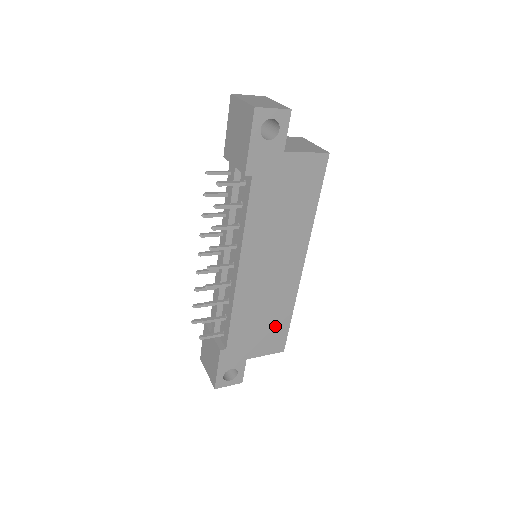
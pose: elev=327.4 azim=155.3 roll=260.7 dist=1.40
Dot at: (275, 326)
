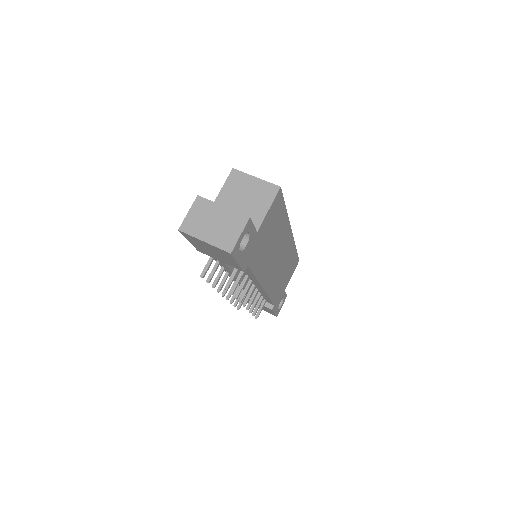
Dot at: (291, 264)
